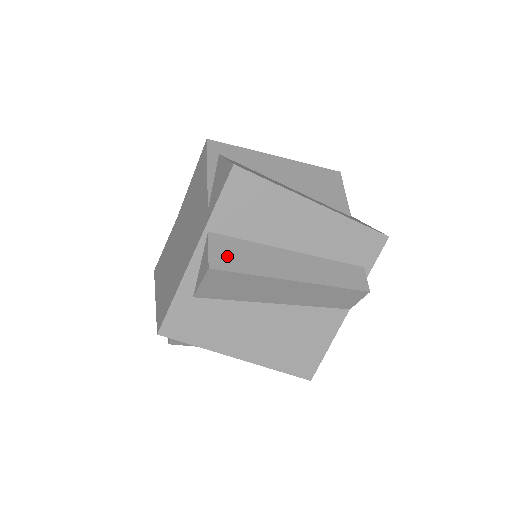
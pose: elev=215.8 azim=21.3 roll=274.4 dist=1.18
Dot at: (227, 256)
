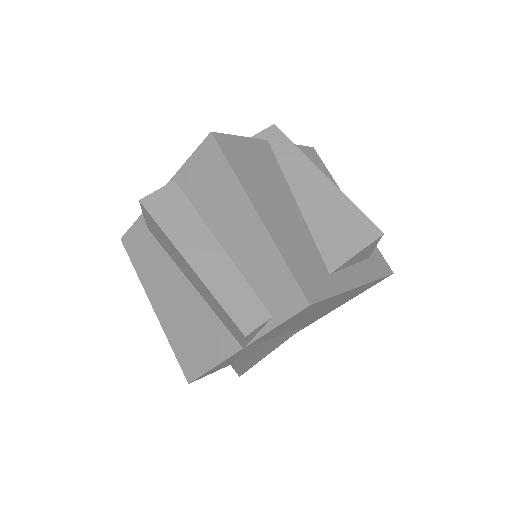
Dot at: (163, 204)
